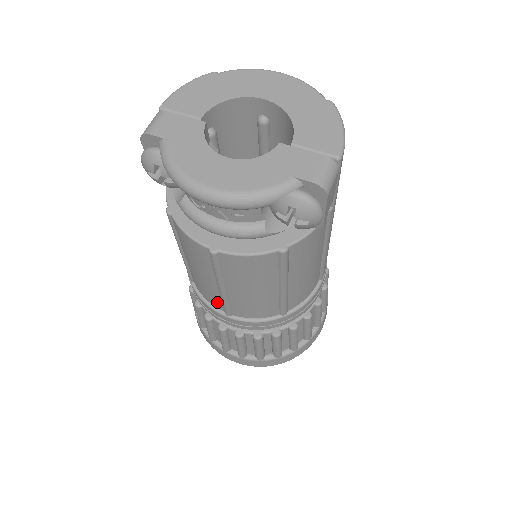
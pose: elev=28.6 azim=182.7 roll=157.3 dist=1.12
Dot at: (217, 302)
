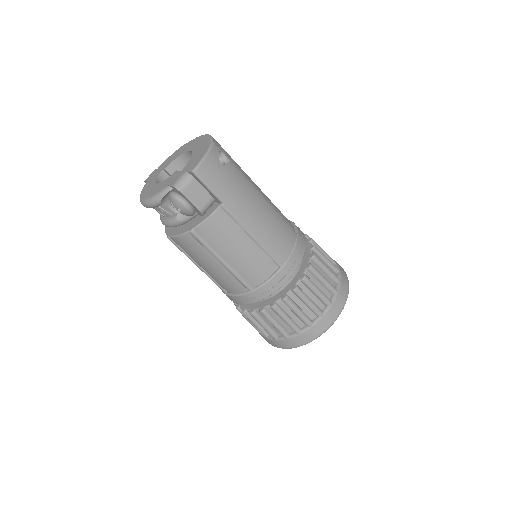
Dot at: occluded
